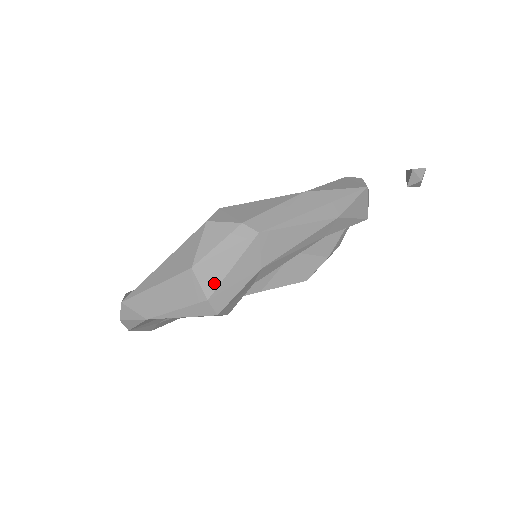
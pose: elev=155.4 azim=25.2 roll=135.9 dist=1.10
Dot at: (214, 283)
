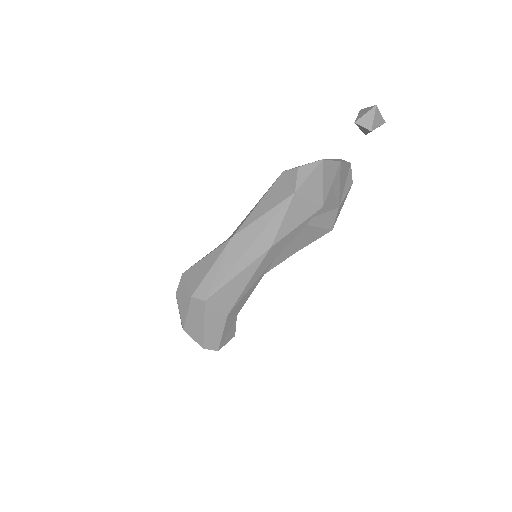
Dot at: (200, 338)
